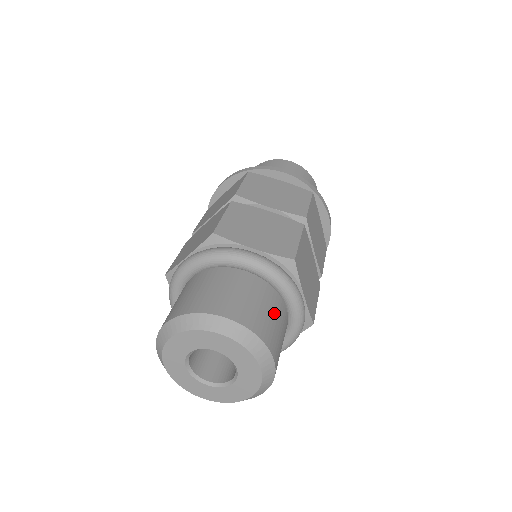
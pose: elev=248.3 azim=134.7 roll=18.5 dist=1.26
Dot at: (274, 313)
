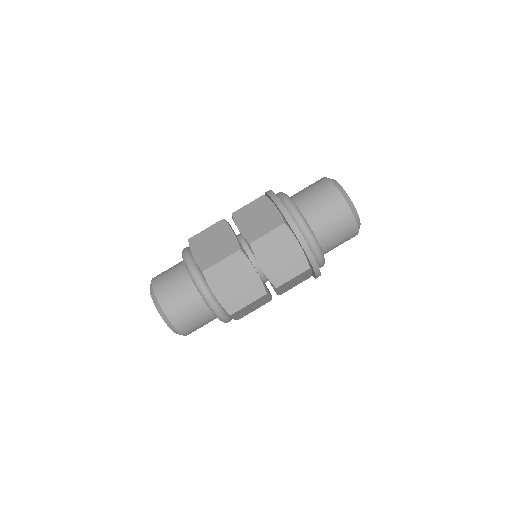
Dot at: (203, 322)
